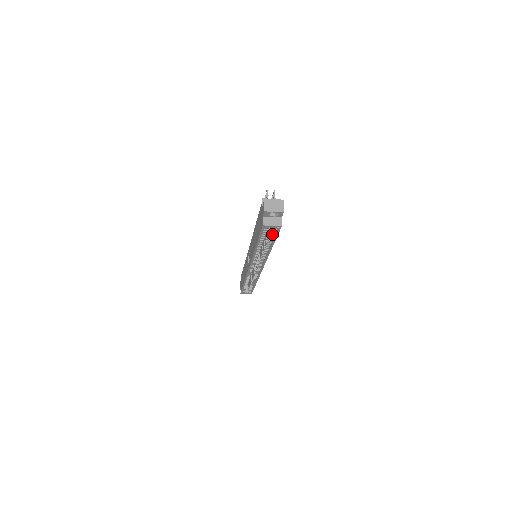
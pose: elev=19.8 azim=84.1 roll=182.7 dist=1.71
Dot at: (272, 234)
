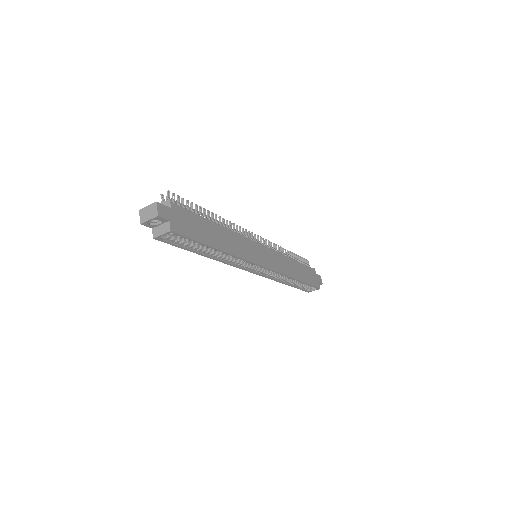
Dot at: occluded
